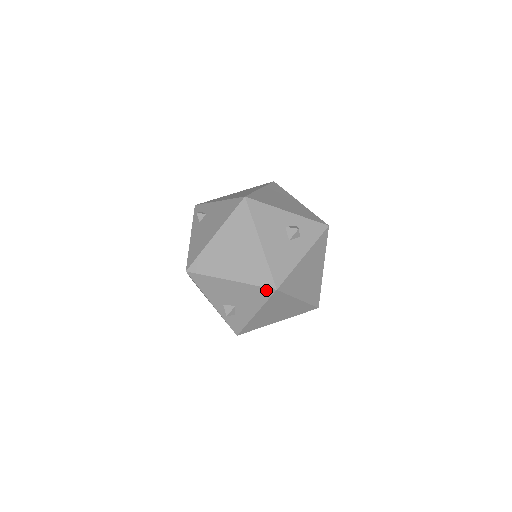
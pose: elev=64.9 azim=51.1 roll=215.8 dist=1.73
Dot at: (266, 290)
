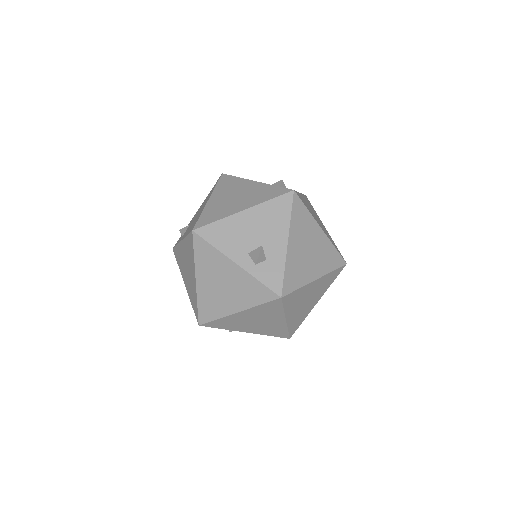
Dot at: (284, 198)
